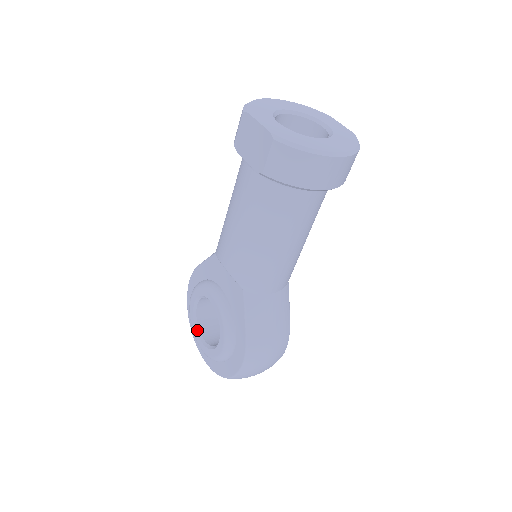
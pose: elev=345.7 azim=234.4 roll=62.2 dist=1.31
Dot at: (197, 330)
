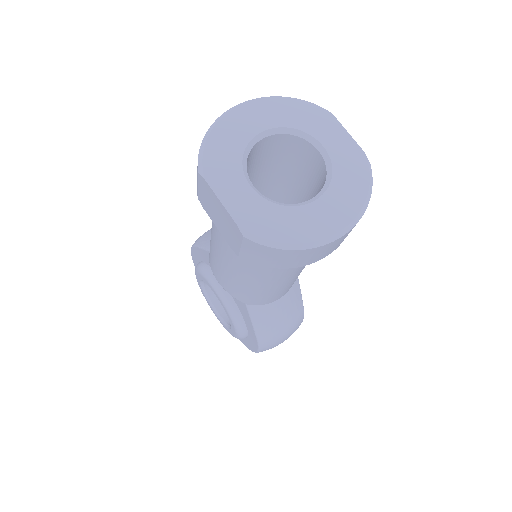
Dot at: (209, 301)
